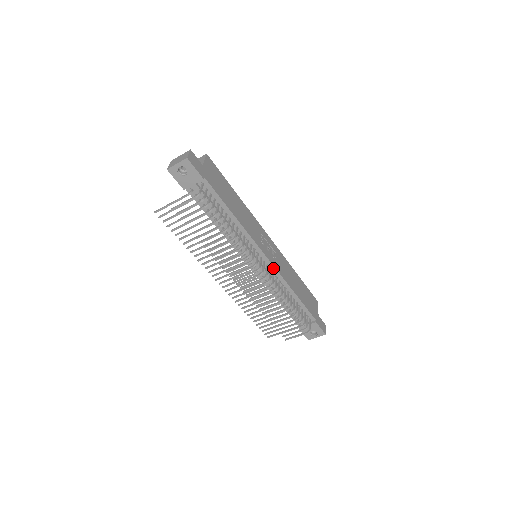
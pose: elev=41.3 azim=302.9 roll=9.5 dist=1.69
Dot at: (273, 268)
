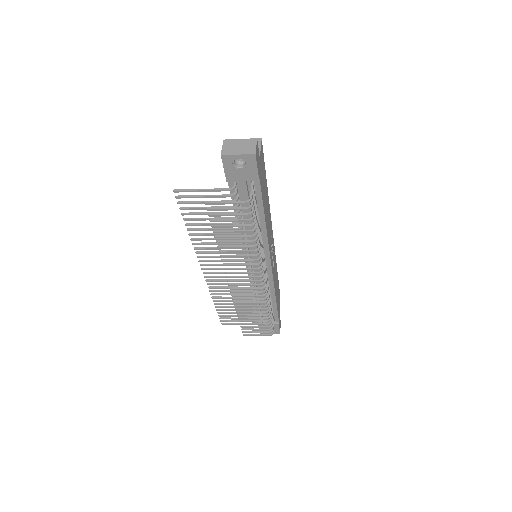
Dot at: (270, 275)
